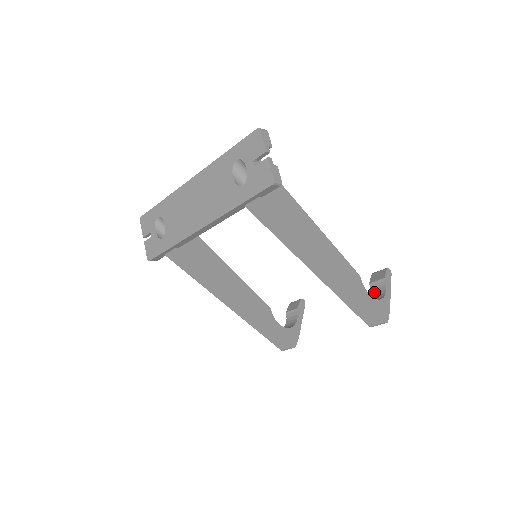
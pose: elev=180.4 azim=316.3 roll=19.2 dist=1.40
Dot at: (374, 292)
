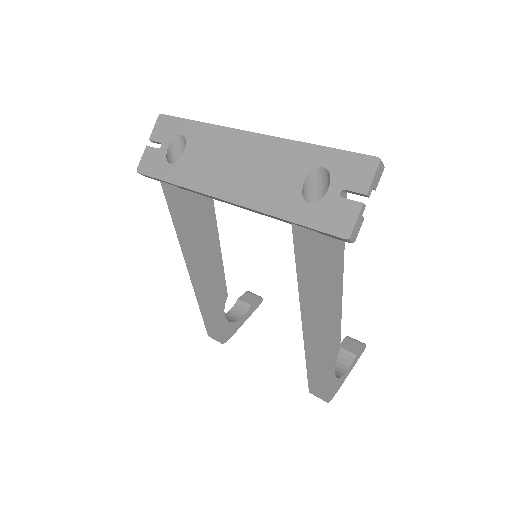
Dot at: occluded
